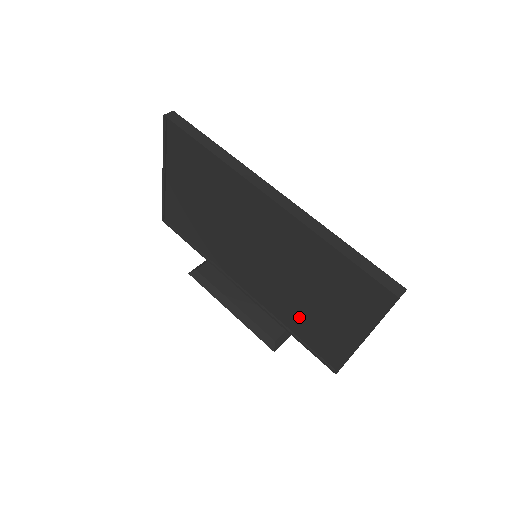
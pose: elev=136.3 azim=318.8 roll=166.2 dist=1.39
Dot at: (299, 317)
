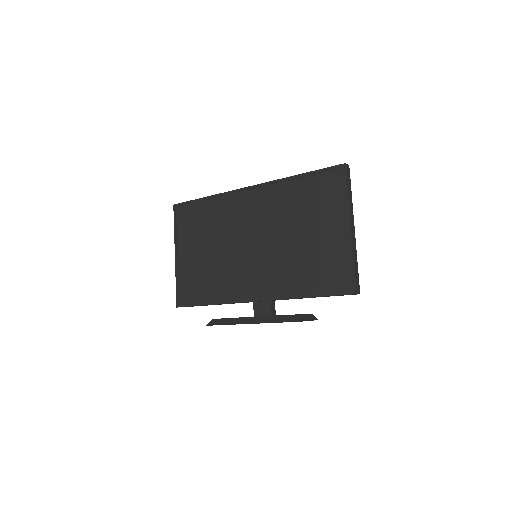
Dot at: (304, 269)
